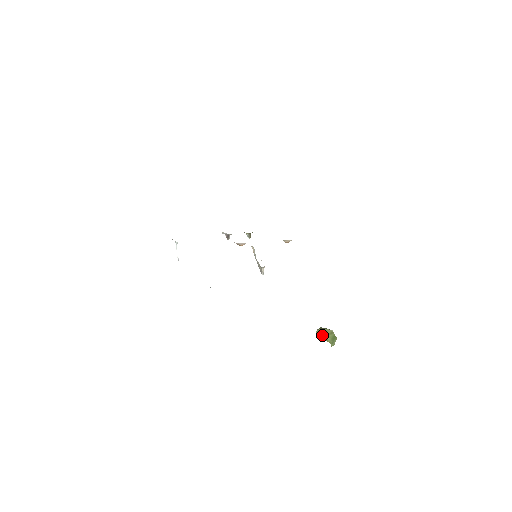
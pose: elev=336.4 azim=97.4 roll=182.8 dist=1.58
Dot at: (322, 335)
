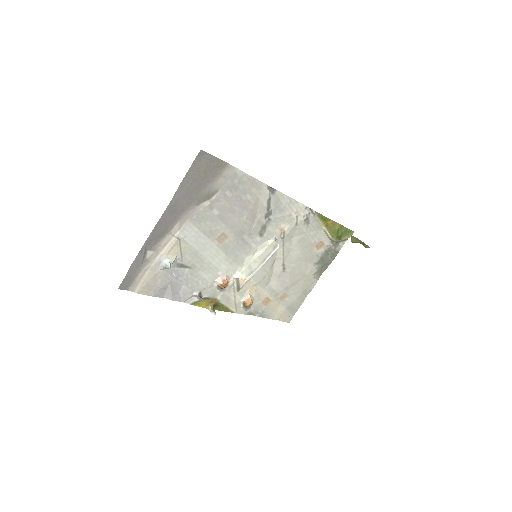
Dot at: (357, 239)
